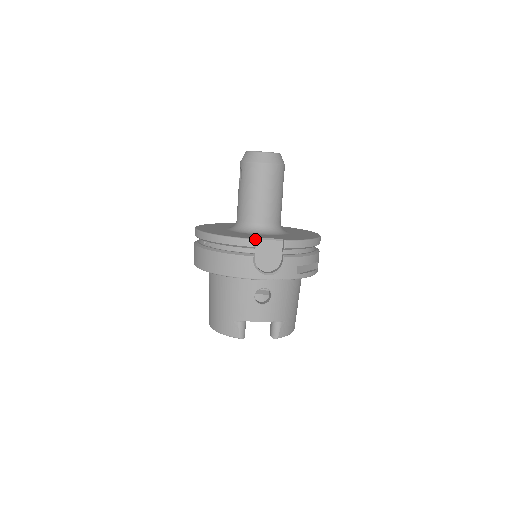
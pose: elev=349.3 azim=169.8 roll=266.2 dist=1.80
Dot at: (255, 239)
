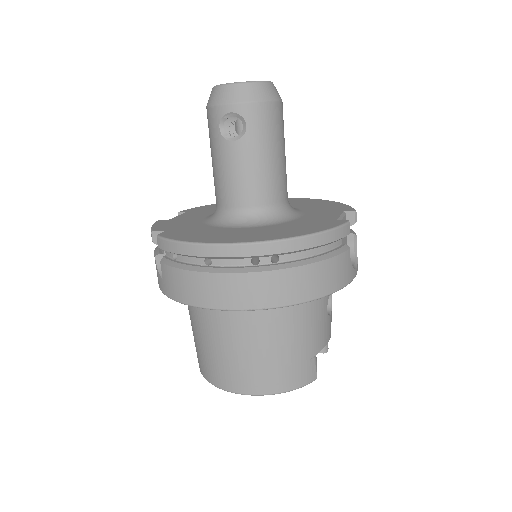
Dot at: occluded
